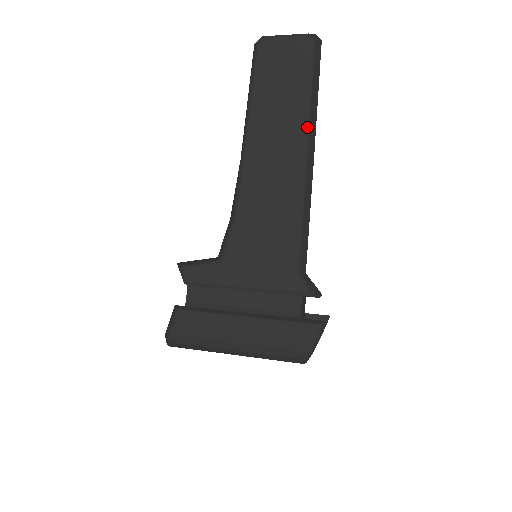
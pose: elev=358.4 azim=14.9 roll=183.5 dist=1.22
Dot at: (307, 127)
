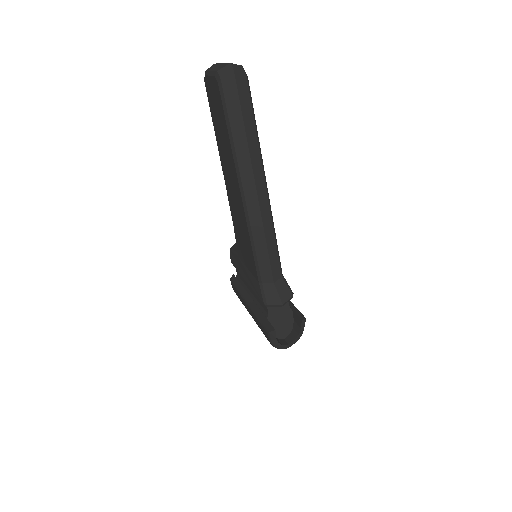
Dot at: (237, 165)
